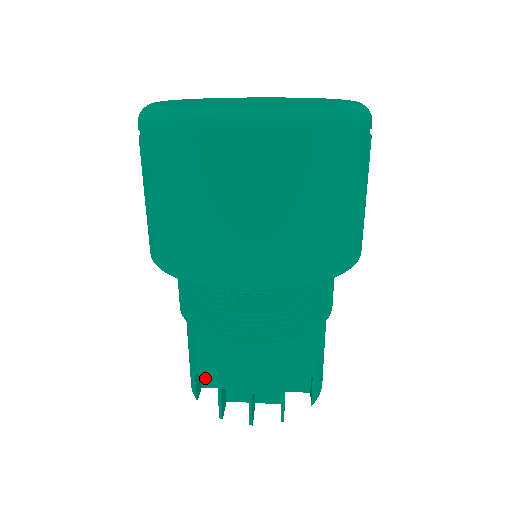
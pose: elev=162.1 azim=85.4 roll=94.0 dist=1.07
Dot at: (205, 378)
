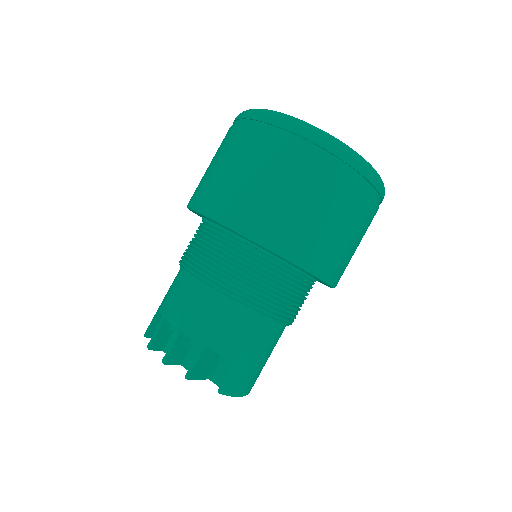
Dot at: (161, 309)
